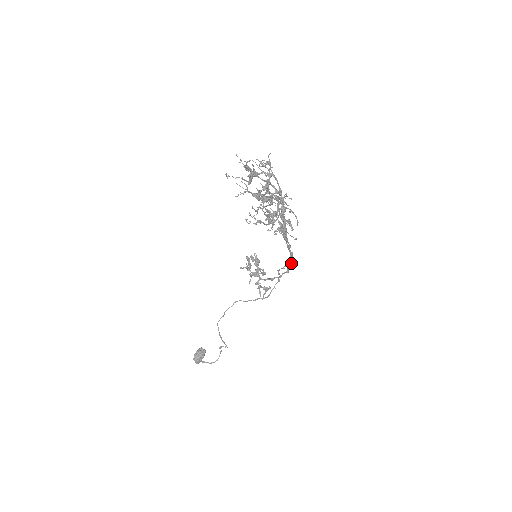
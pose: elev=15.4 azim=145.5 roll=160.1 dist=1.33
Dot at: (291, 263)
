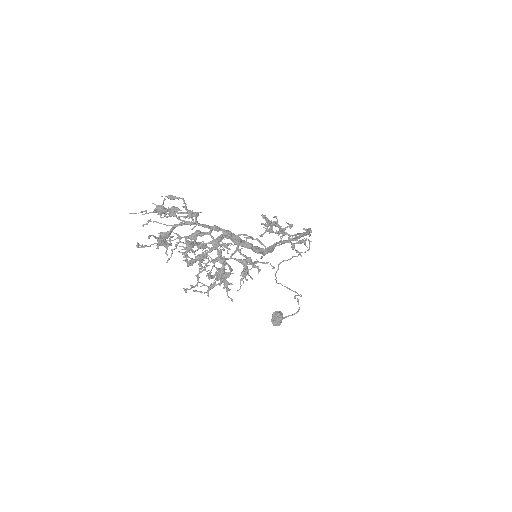
Dot at: occluded
